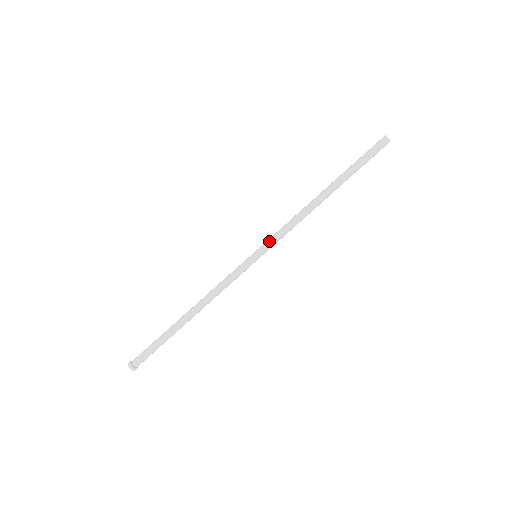
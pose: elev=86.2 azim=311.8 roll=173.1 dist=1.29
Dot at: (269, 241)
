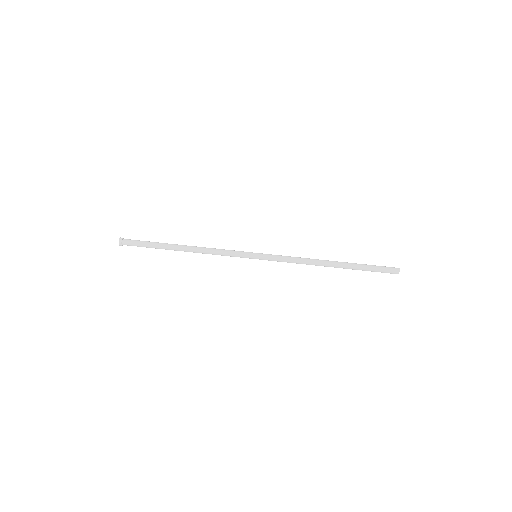
Dot at: occluded
